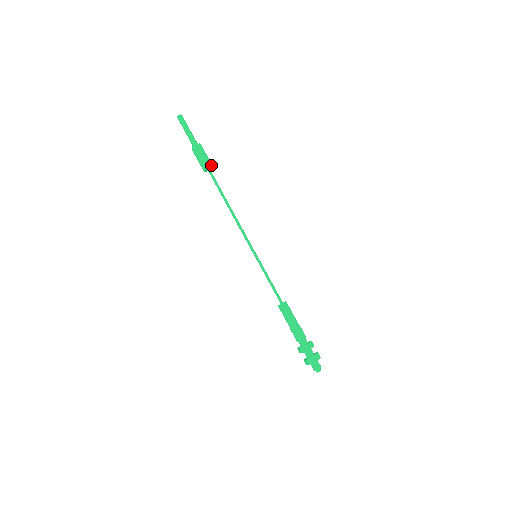
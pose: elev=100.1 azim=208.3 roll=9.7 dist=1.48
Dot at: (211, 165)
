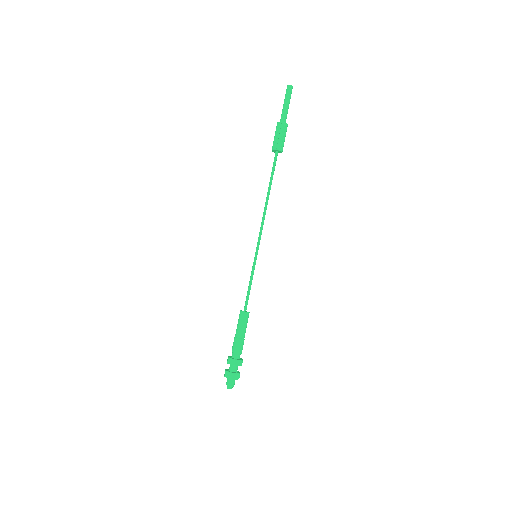
Dot at: (281, 150)
